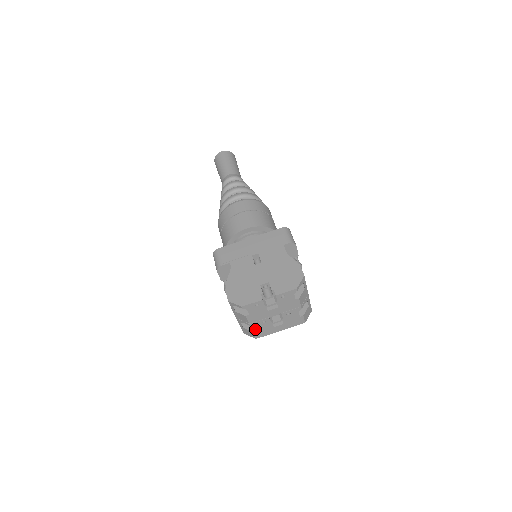
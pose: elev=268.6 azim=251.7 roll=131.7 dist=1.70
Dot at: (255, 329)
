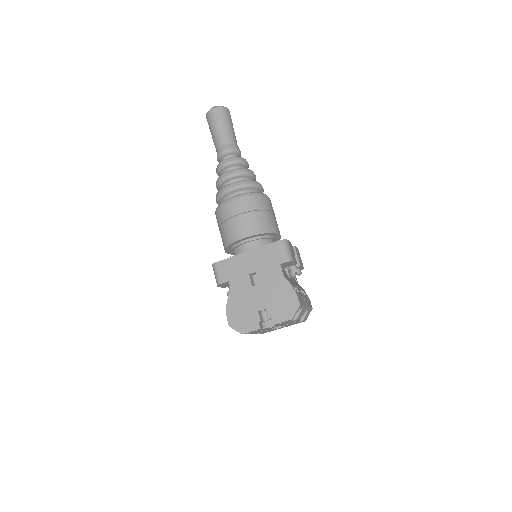
Dot at: occluded
